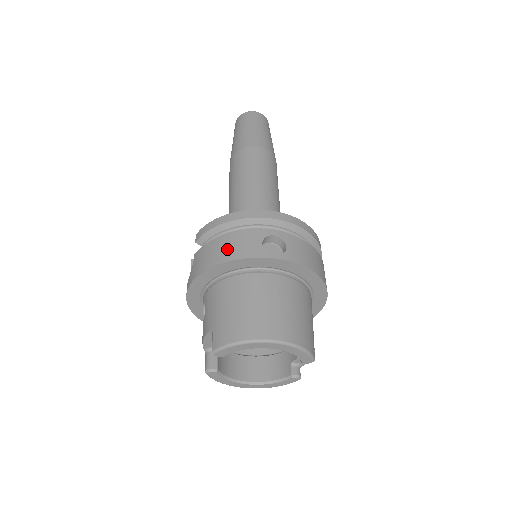
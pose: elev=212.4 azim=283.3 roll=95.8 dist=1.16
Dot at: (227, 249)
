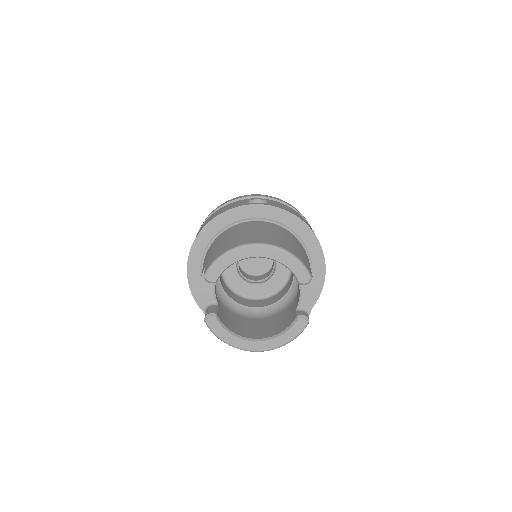
Dot at: (217, 213)
